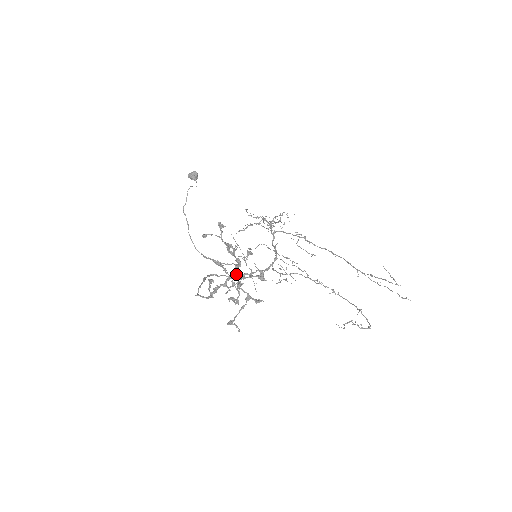
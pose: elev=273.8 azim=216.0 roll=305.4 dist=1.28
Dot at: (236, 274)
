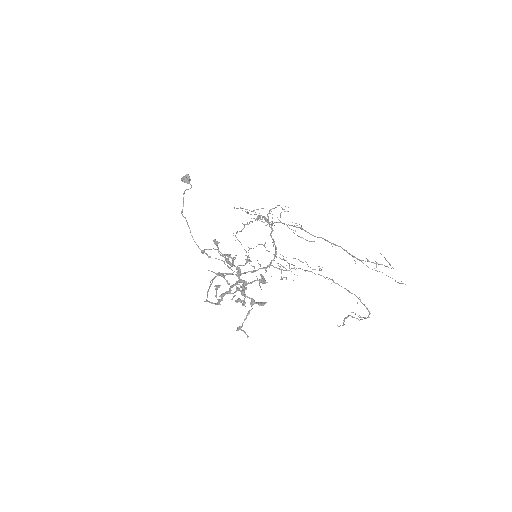
Dot at: (238, 282)
